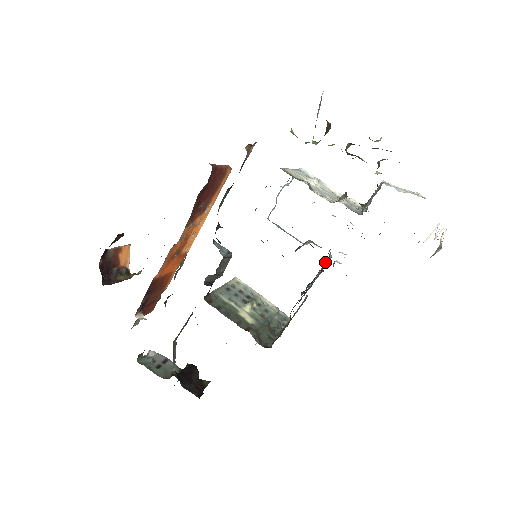
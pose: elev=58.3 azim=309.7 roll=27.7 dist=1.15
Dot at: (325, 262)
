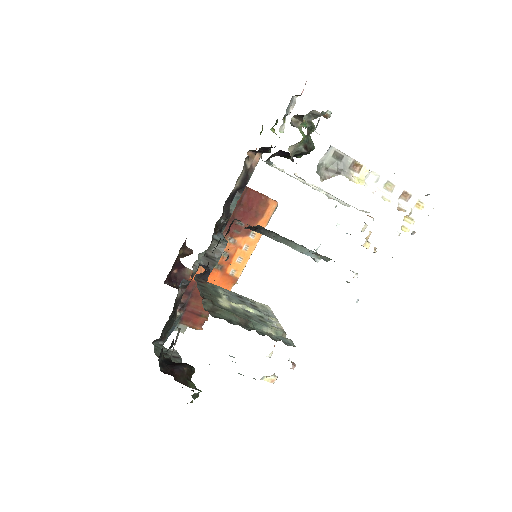
Dot at: occluded
